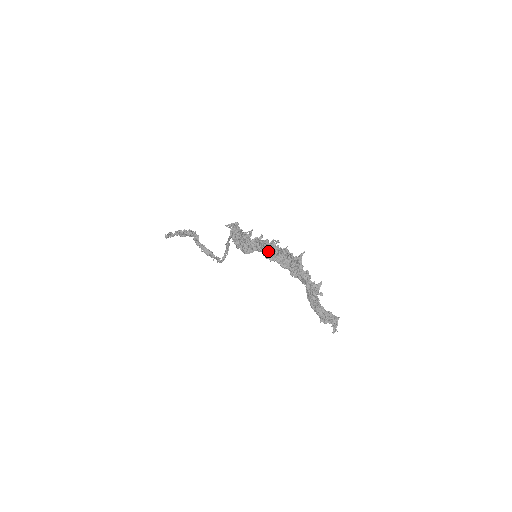
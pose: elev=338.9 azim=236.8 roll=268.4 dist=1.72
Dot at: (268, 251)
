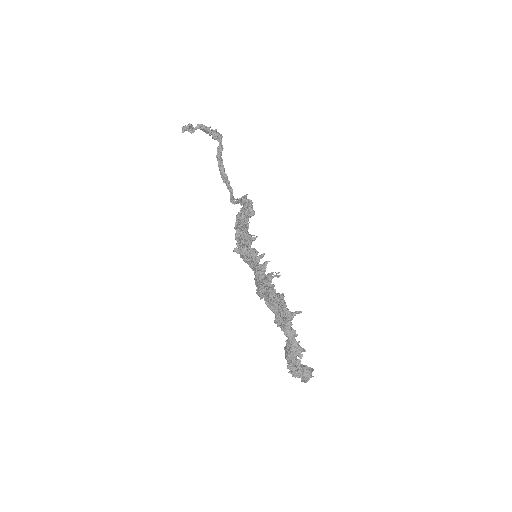
Dot at: (258, 285)
